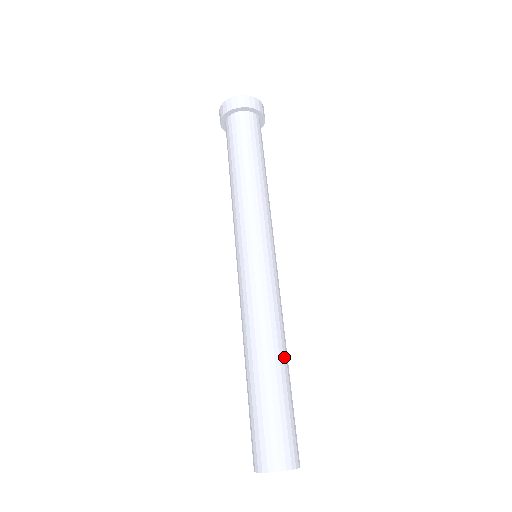
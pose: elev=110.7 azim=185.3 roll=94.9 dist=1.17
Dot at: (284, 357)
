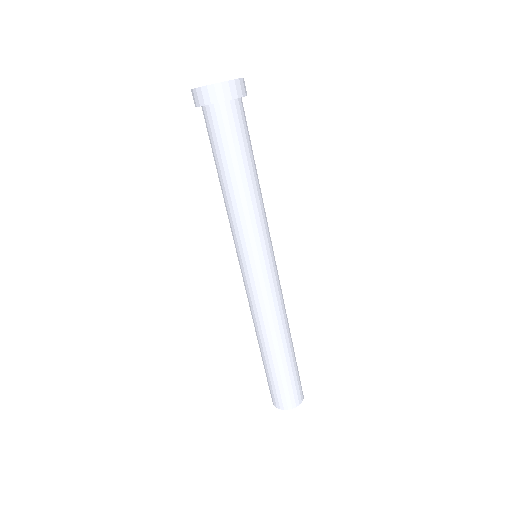
Dot at: (290, 336)
